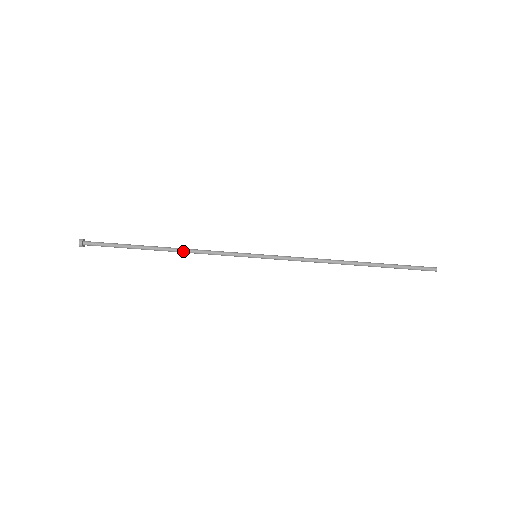
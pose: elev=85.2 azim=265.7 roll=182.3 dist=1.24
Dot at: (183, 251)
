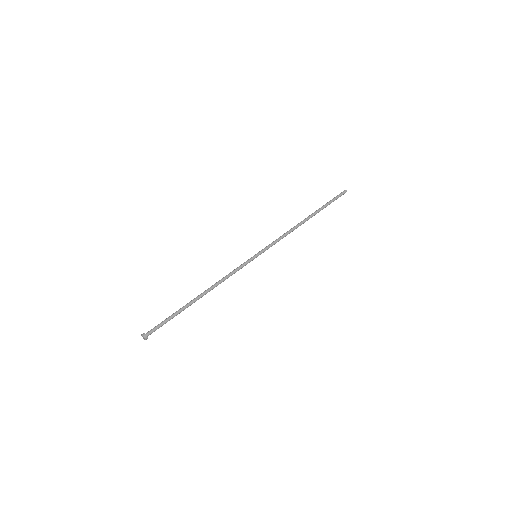
Dot at: (212, 286)
